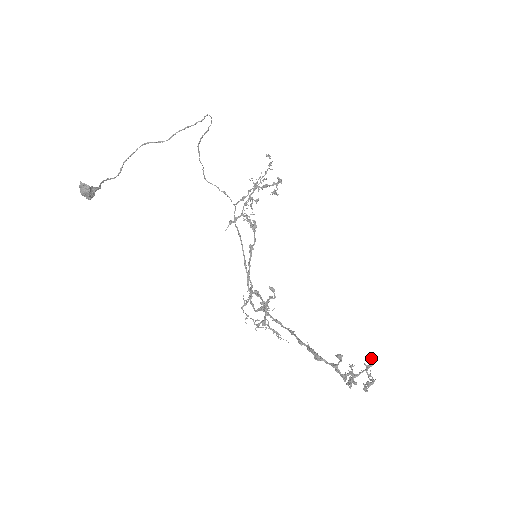
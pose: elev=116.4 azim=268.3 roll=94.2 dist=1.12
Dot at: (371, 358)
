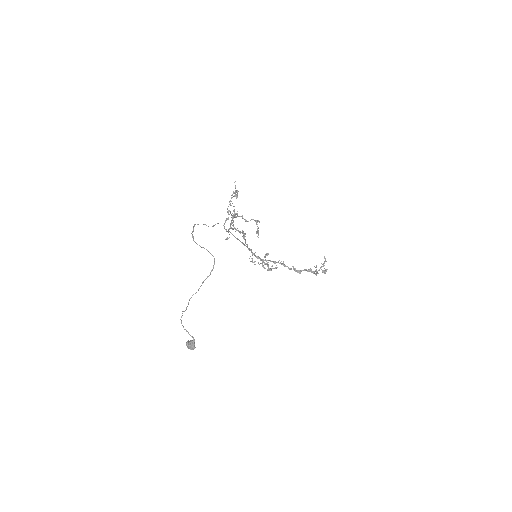
Dot at: occluded
